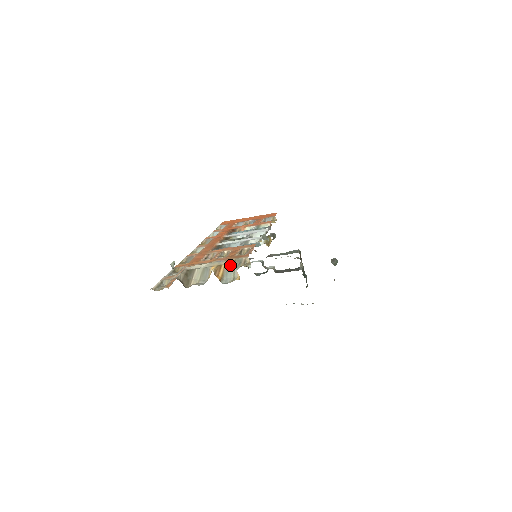
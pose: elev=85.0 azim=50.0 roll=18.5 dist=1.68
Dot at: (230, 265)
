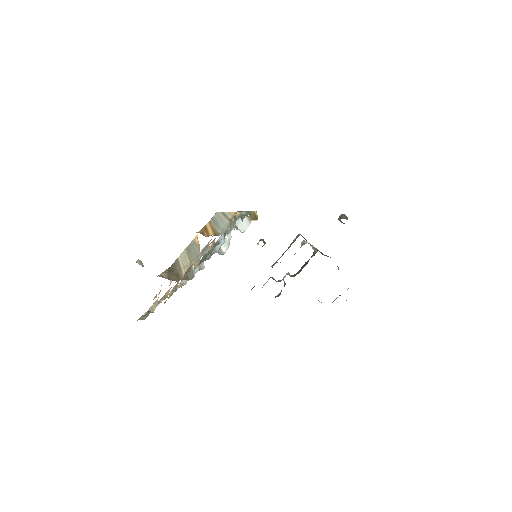
Dot at: (215, 215)
